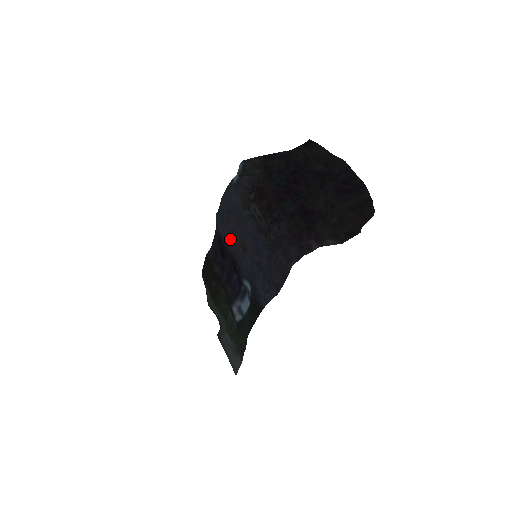
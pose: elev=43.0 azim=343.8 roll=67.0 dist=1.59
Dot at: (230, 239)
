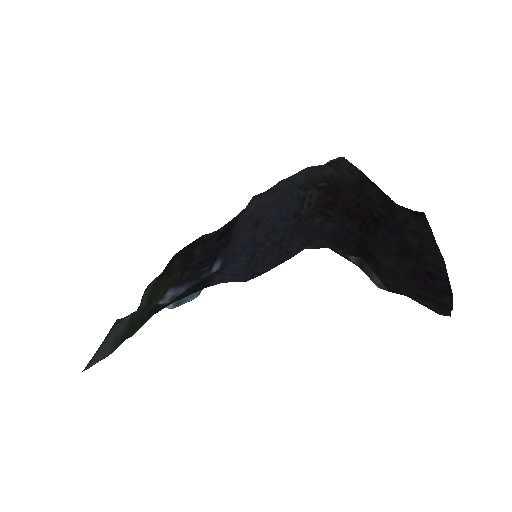
Dot at: (250, 212)
